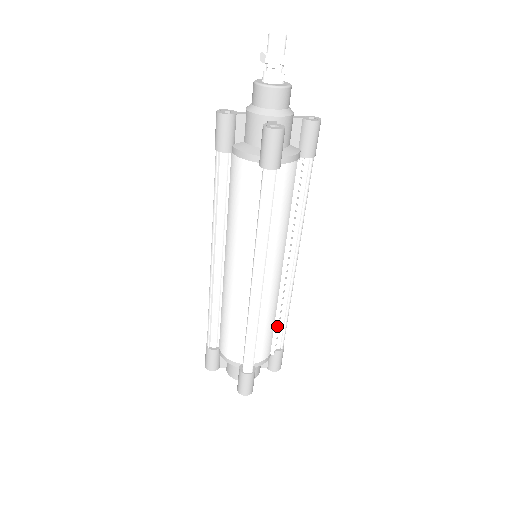
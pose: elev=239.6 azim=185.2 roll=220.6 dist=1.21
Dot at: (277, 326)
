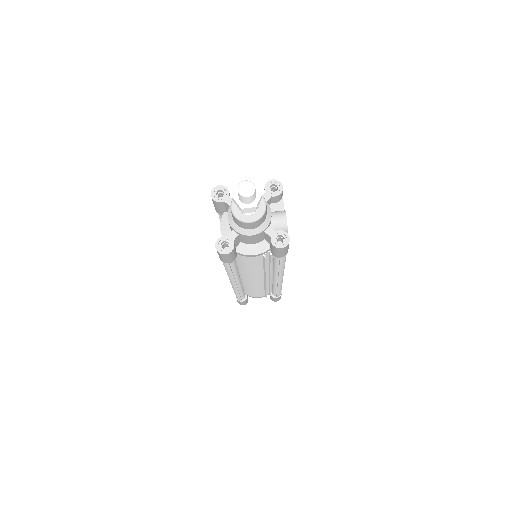
Dot at: (266, 292)
